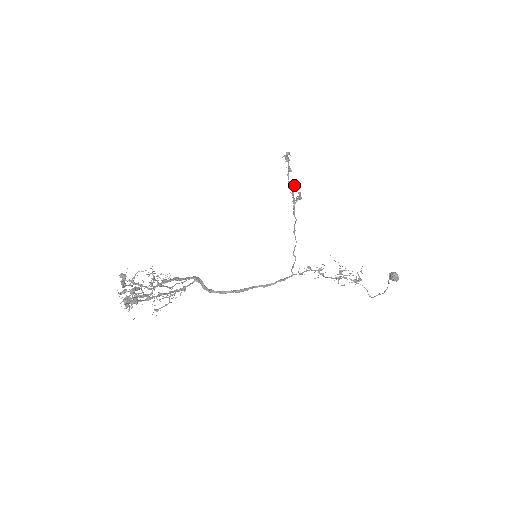
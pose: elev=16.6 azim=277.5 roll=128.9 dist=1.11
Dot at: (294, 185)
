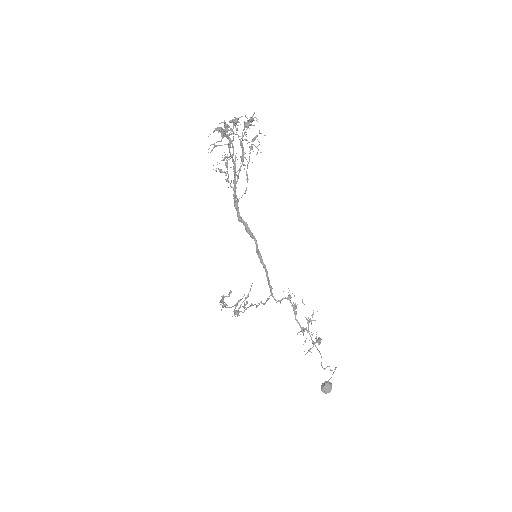
Dot at: occluded
